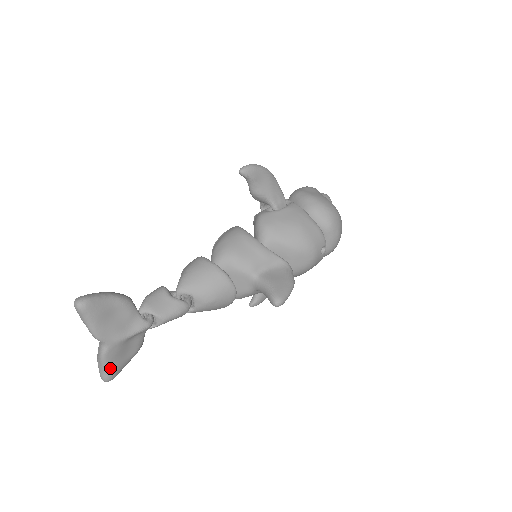
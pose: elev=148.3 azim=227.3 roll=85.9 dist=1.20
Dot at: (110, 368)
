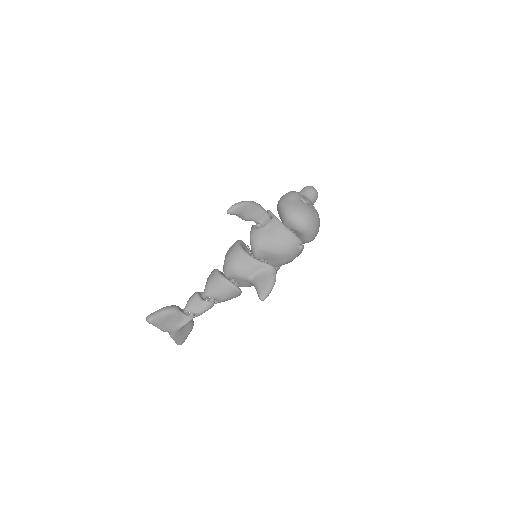
Dot at: (178, 341)
